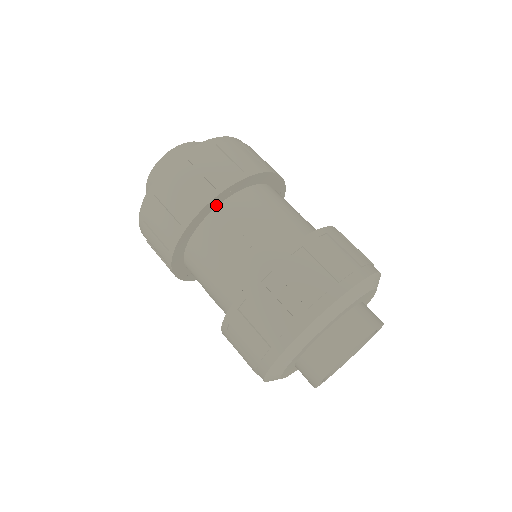
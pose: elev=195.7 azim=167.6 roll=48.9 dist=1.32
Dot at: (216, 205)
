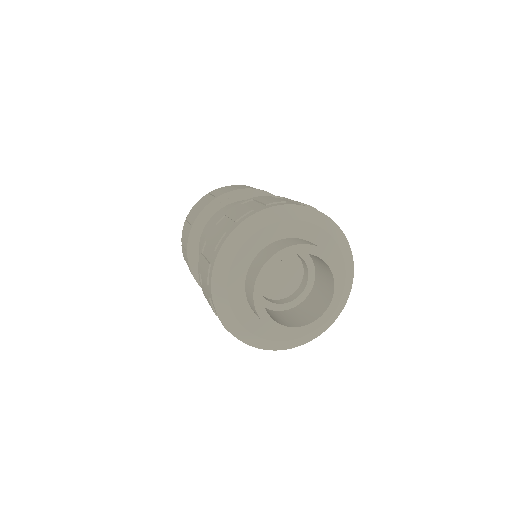
Dot at: (217, 210)
